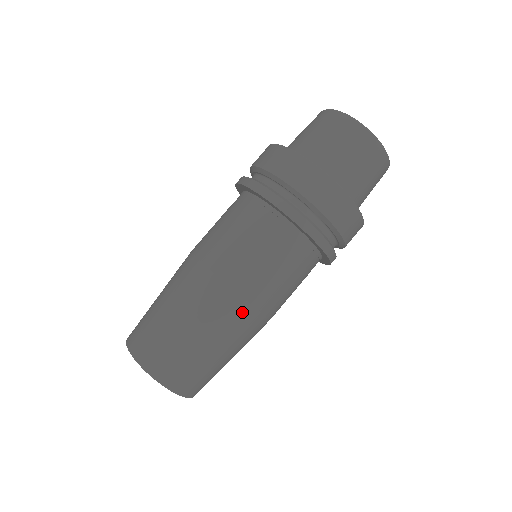
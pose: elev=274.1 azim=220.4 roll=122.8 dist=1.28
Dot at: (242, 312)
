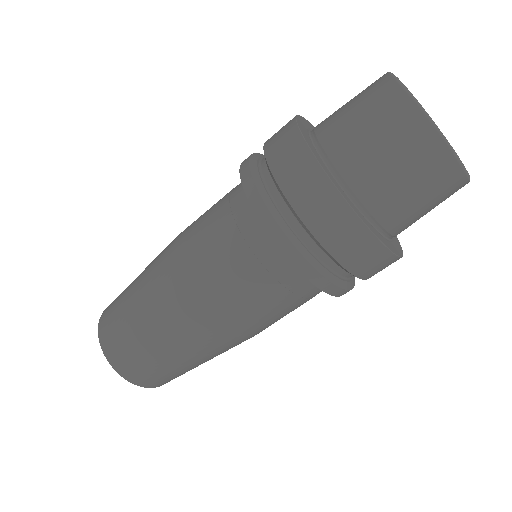
Dot at: (221, 339)
